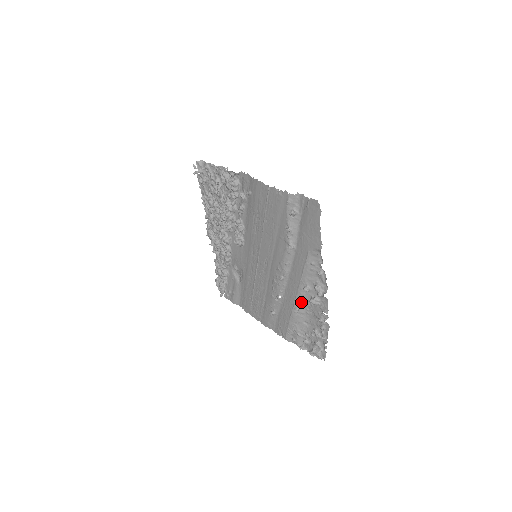
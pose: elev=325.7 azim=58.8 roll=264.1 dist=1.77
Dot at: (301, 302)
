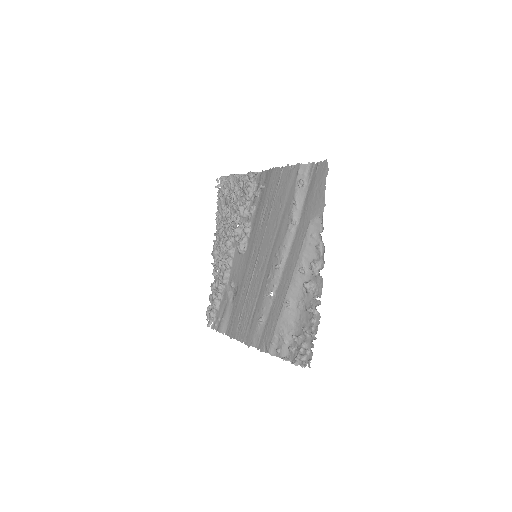
Dot at: (294, 292)
